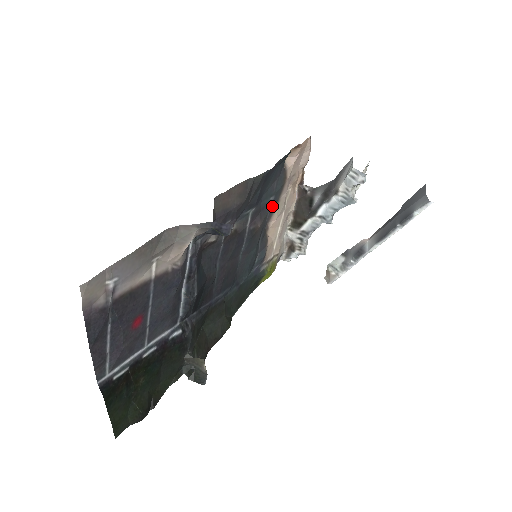
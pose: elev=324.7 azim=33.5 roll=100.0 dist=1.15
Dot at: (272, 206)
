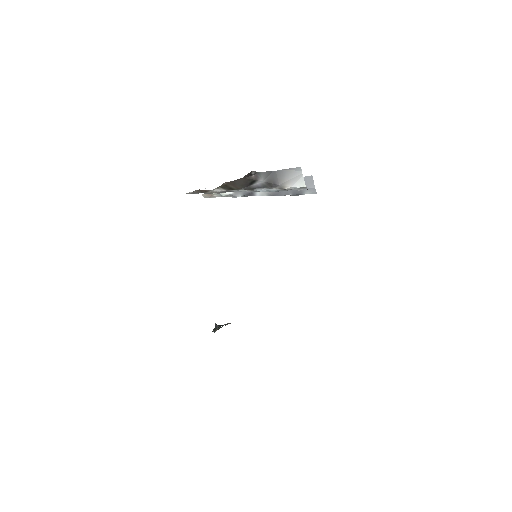
Dot at: occluded
